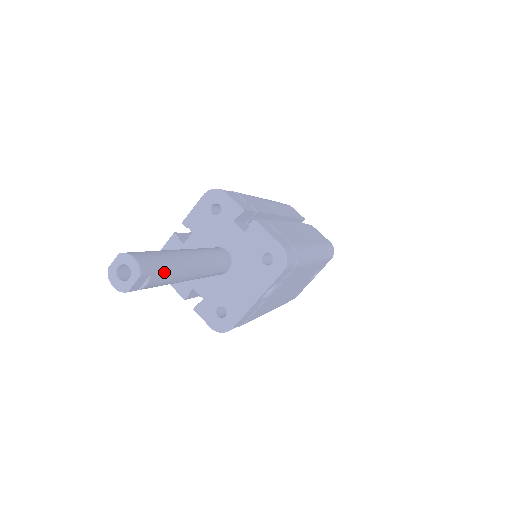
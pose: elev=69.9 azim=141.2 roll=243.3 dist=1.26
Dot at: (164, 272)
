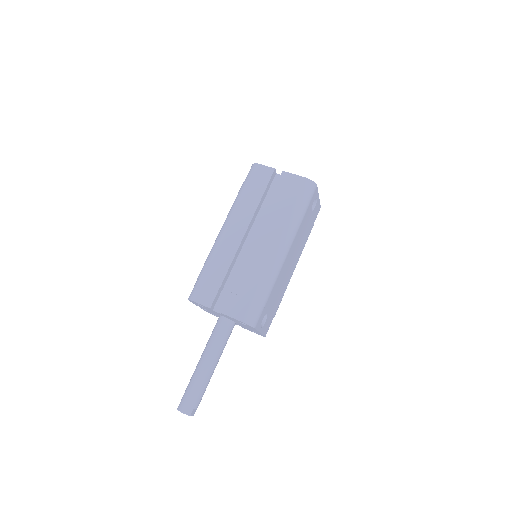
Dot at: (199, 396)
